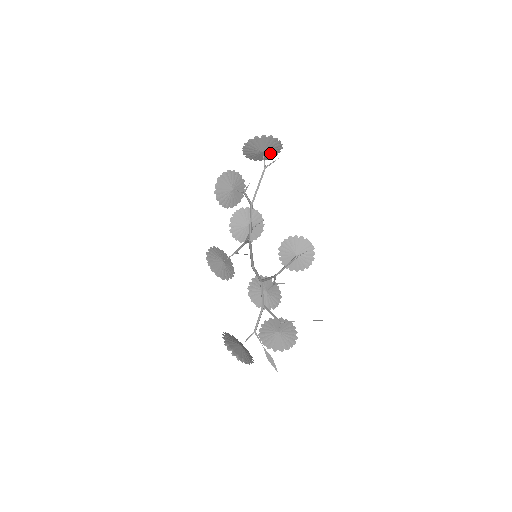
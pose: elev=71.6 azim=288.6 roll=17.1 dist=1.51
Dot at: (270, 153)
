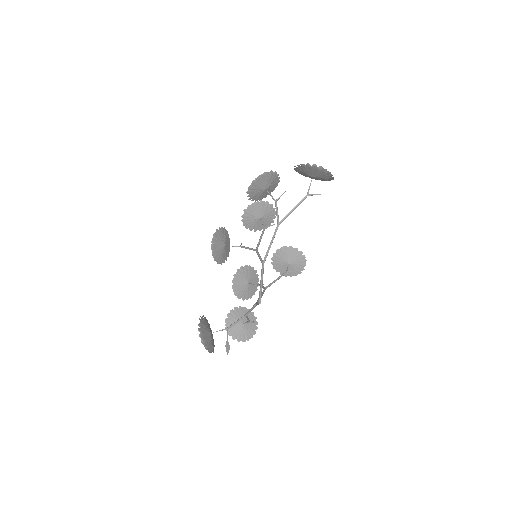
Dot at: (318, 178)
